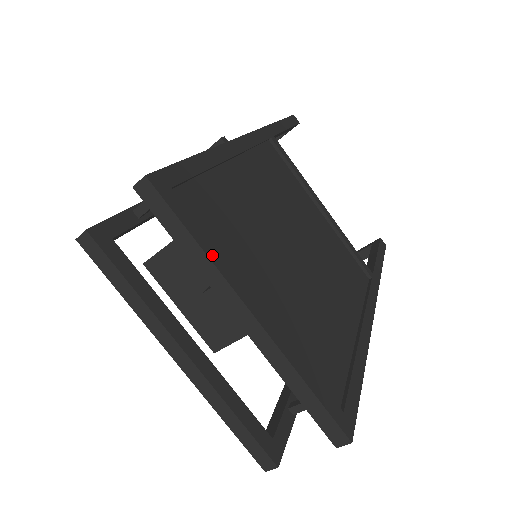
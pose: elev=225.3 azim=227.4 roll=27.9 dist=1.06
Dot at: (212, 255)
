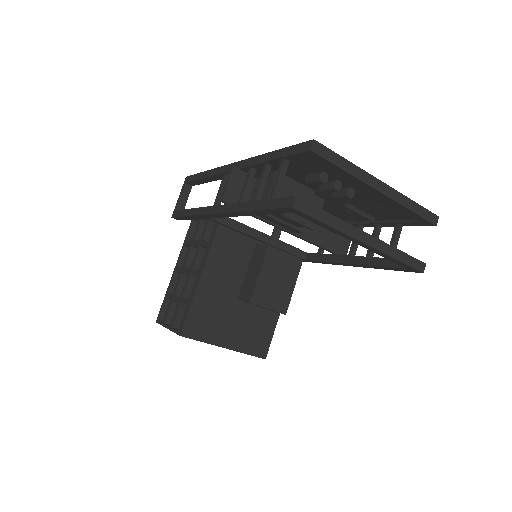
Dot at: (353, 165)
